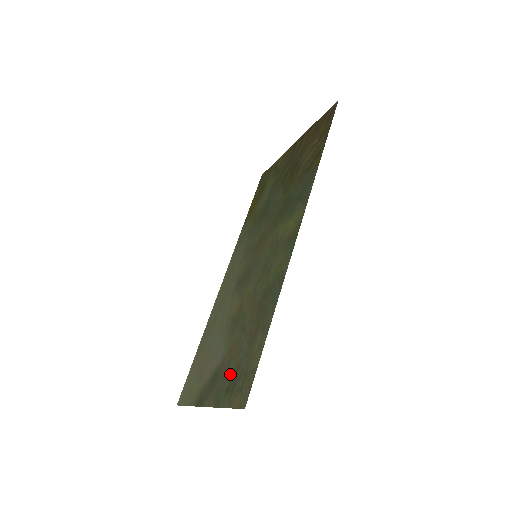
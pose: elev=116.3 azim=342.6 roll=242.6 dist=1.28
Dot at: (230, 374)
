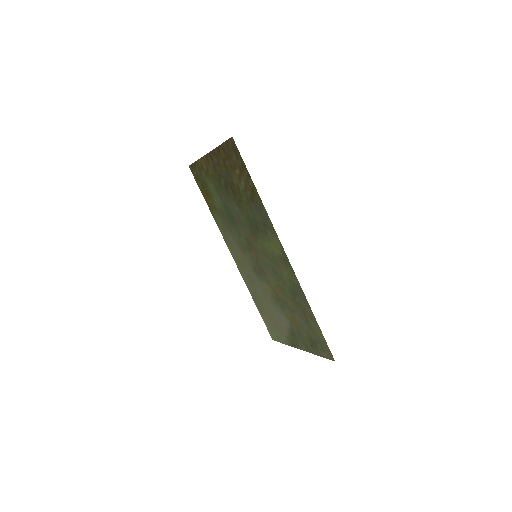
Dot at: (306, 337)
